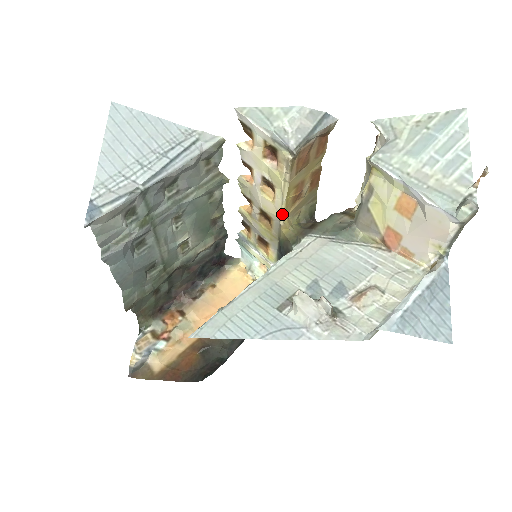
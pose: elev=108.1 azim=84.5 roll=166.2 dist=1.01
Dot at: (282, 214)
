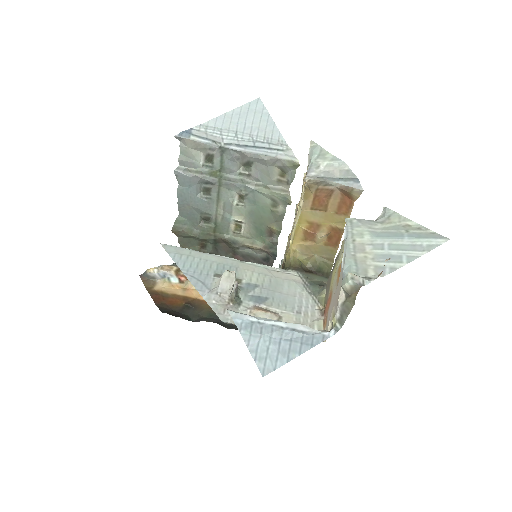
Dot at: (291, 239)
